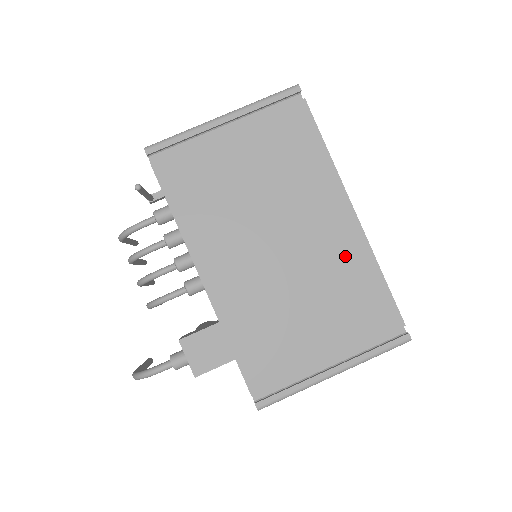
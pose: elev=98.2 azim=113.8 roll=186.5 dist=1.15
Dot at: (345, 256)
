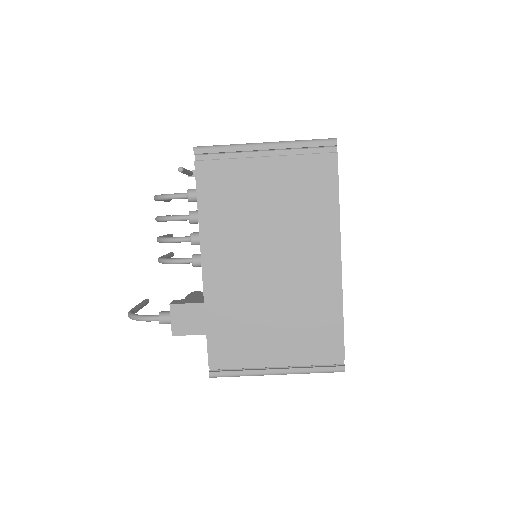
Dot at: (319, 290)
